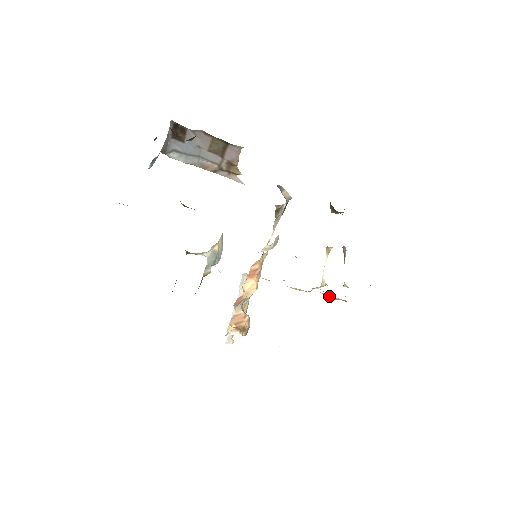
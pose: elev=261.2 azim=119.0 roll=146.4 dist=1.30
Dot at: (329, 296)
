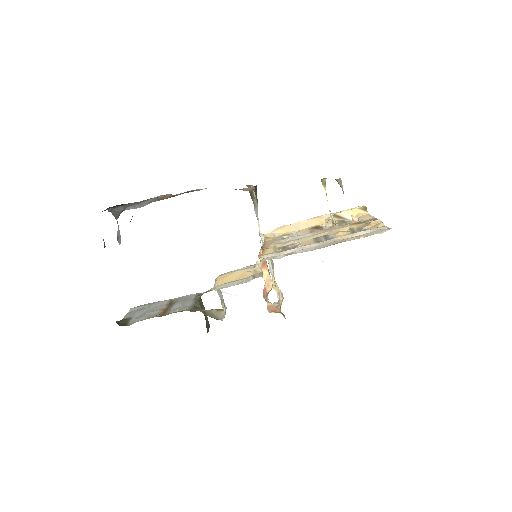
Dot at: (347, 216)
